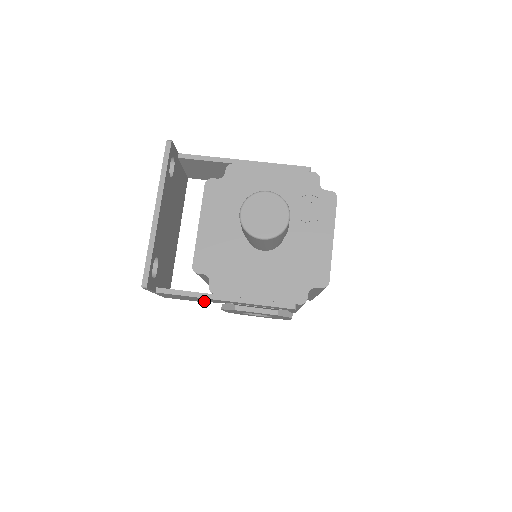
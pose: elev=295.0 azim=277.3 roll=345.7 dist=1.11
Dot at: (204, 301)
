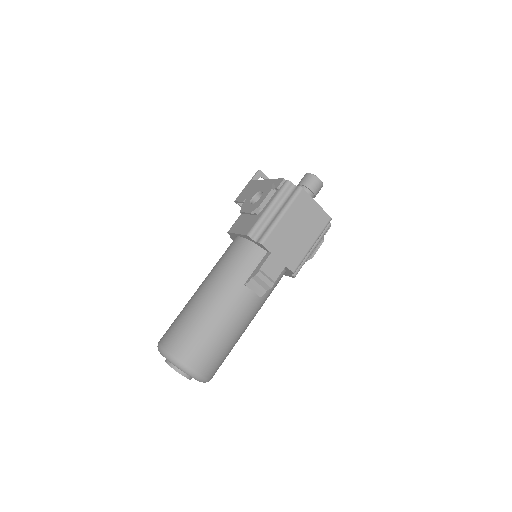
Dot at: occluded
